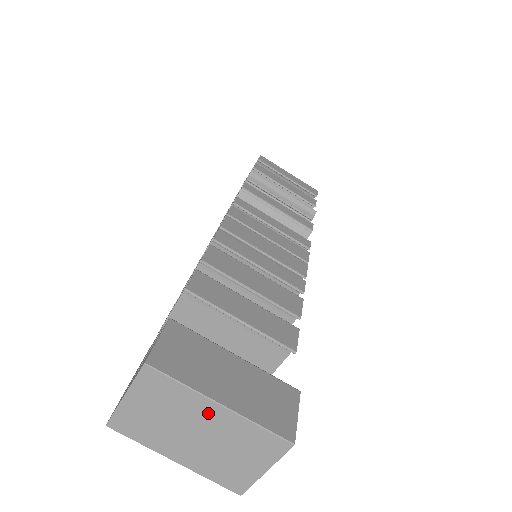
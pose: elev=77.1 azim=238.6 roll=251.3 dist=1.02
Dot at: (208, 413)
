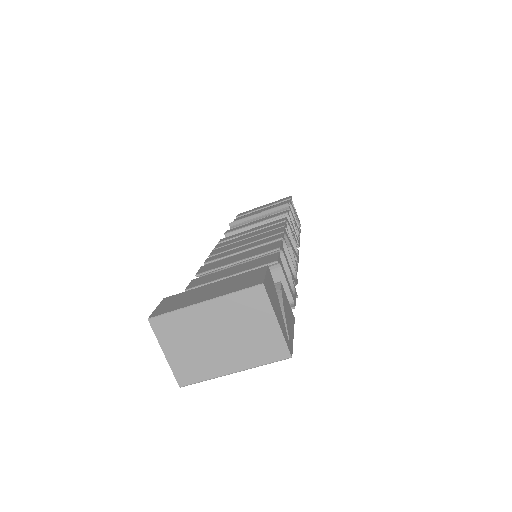
Dot at: (205, 315)
